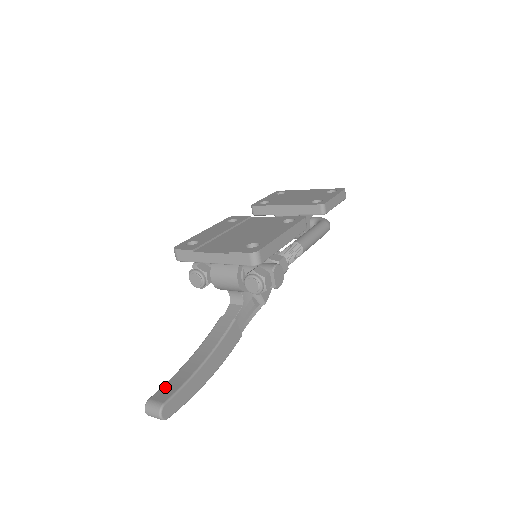
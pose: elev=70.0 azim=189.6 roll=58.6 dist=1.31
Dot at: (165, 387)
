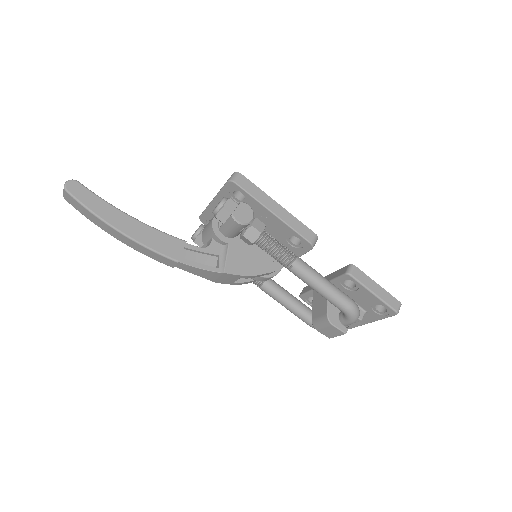
Dot at: occluded
